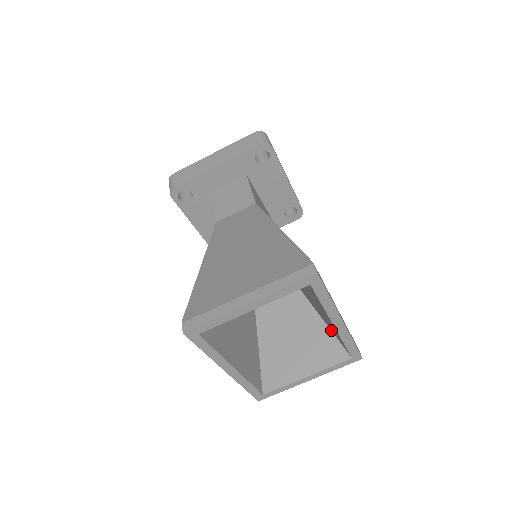
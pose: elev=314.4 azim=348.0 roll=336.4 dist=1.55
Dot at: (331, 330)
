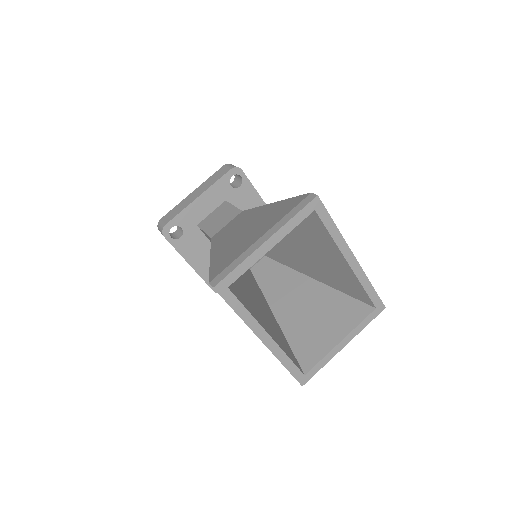
Dot at: (347, 293)
